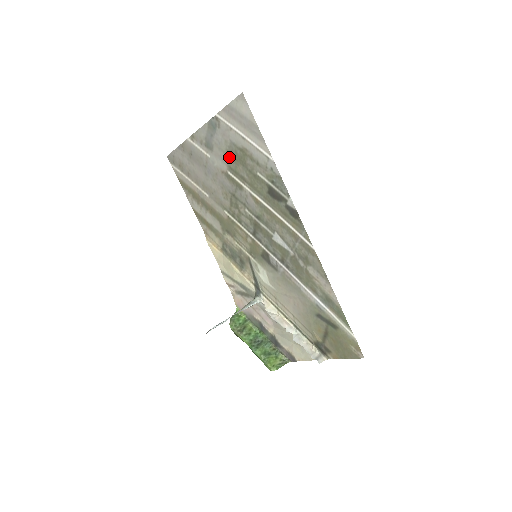
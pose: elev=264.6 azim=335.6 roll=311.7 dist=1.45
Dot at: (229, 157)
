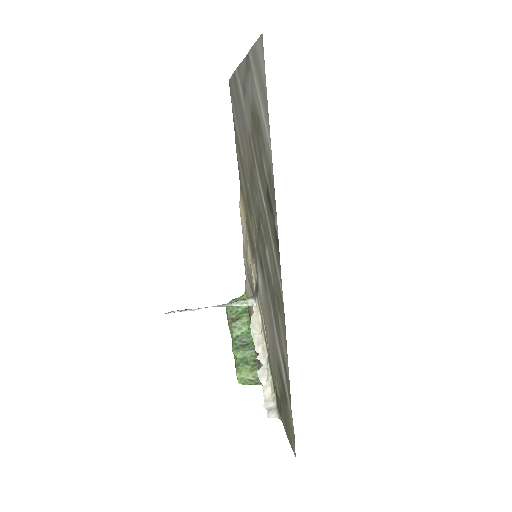
Dot at: (252, 119)
